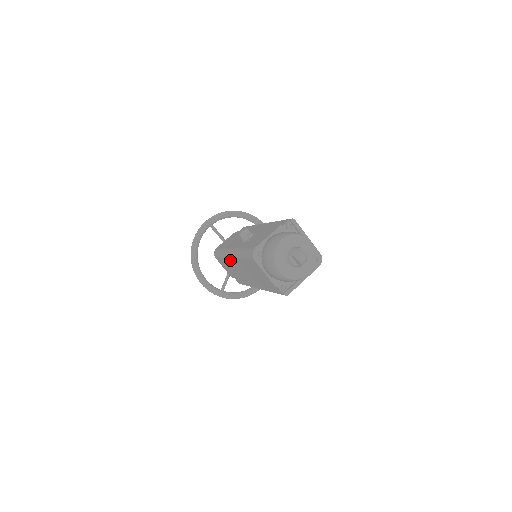
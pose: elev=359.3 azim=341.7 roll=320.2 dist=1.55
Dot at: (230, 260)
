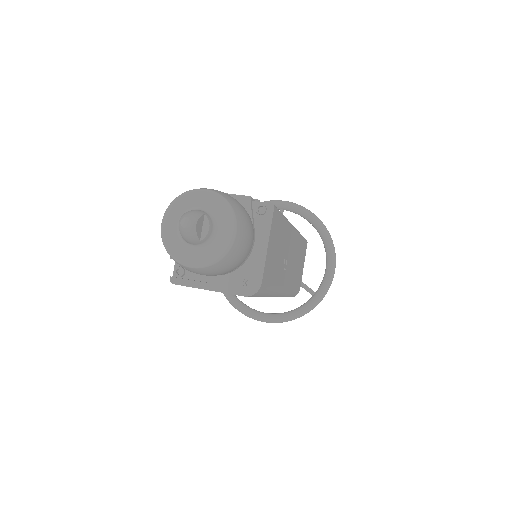
Dot at: occluded
